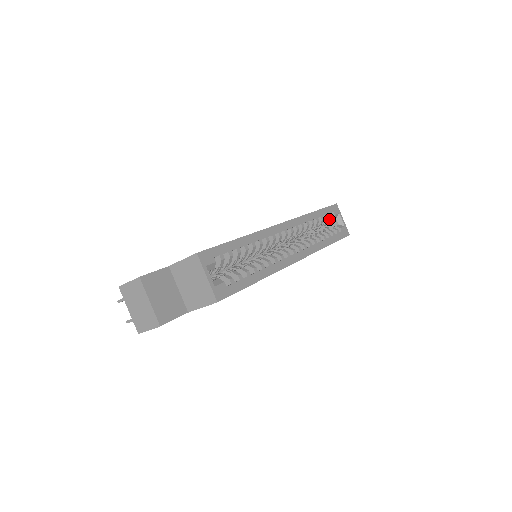
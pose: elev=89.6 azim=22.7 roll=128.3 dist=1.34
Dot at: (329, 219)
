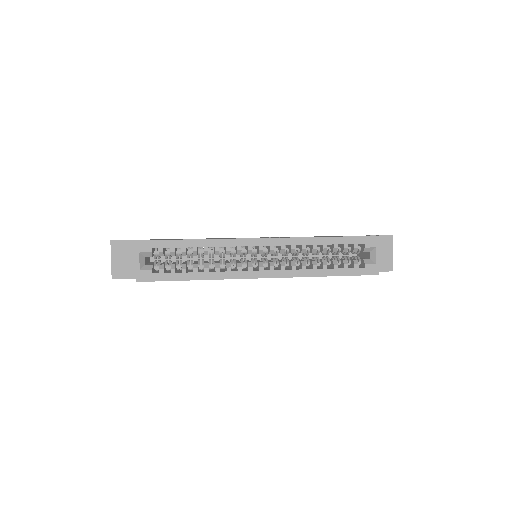
Dot at: (353, 250)
